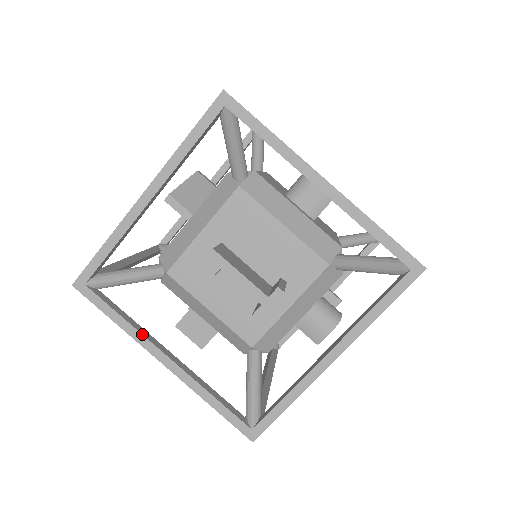
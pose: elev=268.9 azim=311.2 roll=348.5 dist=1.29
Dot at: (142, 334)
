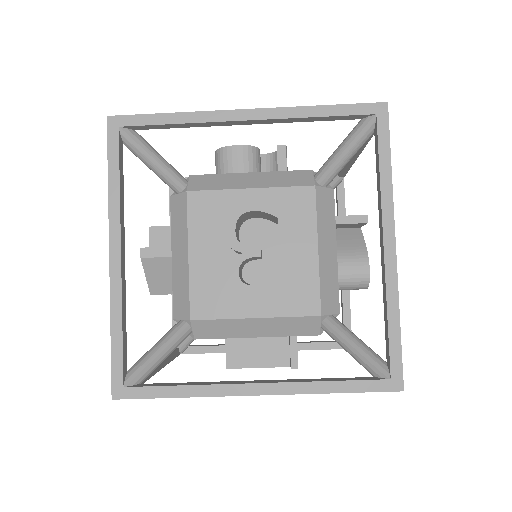
Dot at: occluded
